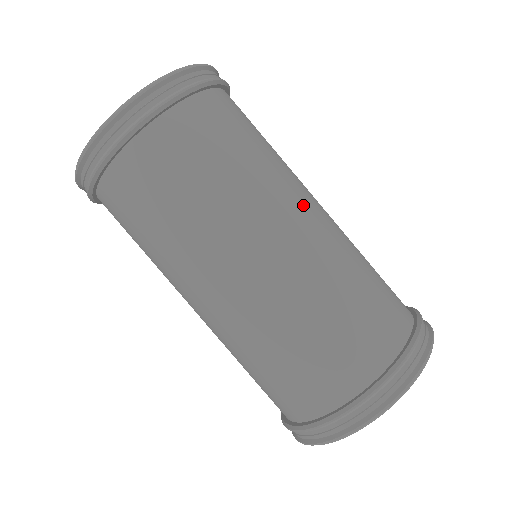
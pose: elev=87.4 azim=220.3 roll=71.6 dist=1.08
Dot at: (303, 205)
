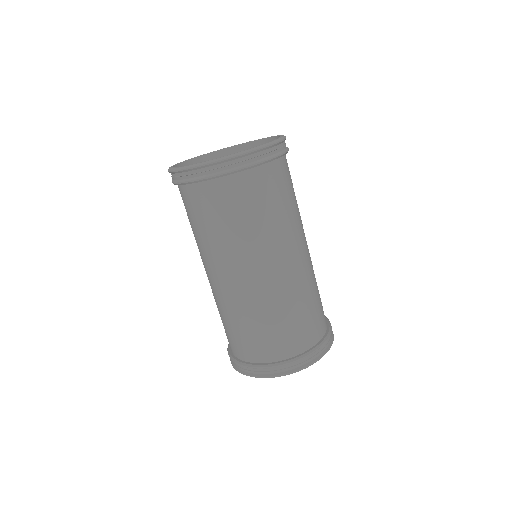
Dot at: (304, 244)
